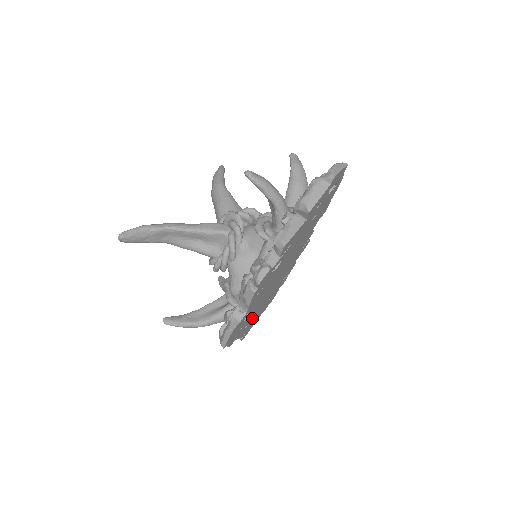
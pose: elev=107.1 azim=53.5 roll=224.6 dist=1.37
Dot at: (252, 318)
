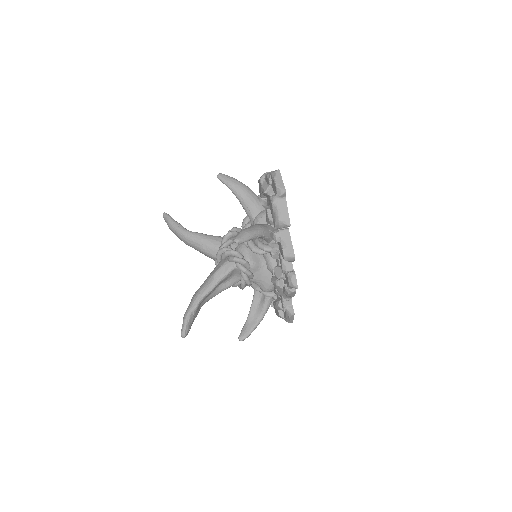
Dot at: occluded
